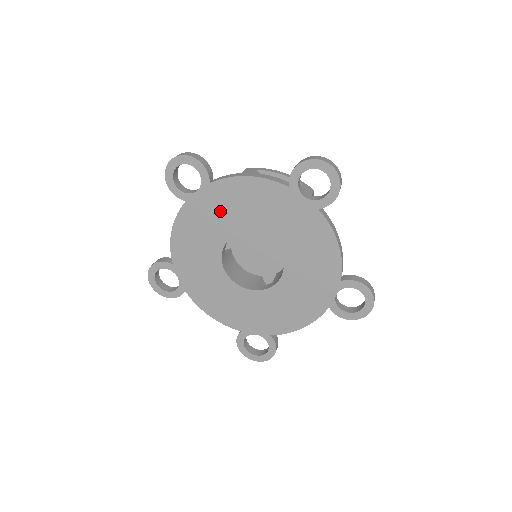
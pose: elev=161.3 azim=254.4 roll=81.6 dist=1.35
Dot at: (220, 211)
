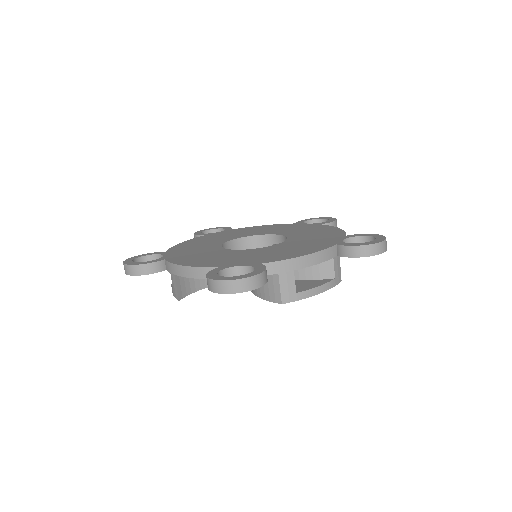
Dot at: (234, 234)
